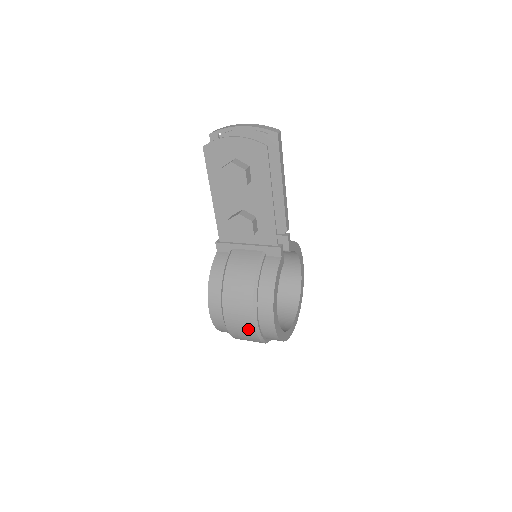
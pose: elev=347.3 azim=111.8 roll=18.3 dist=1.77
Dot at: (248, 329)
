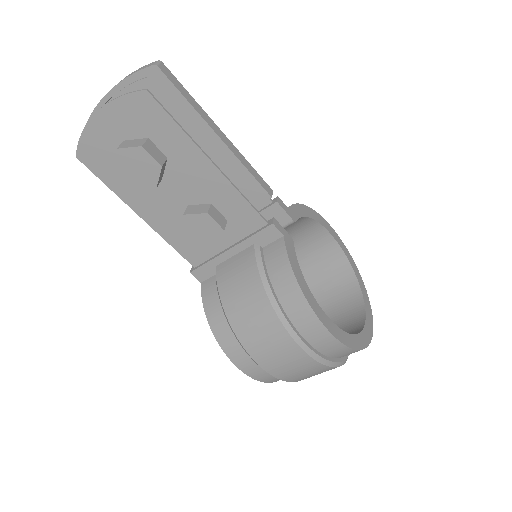
Dot at: (303, 363)
